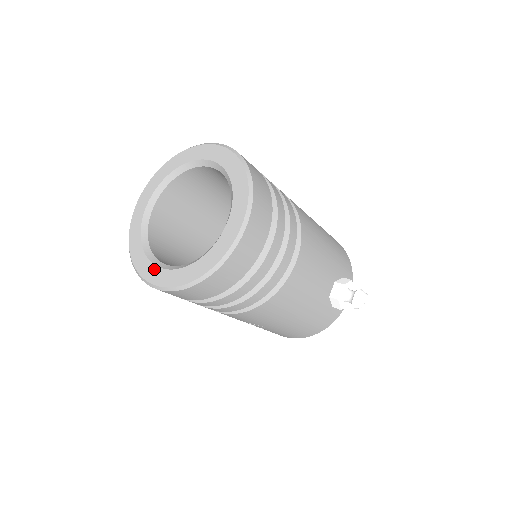
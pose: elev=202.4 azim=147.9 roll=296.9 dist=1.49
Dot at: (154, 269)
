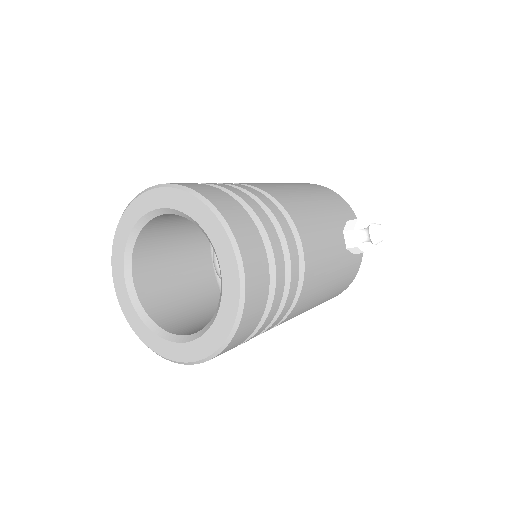
Dot at: (177, 347)
